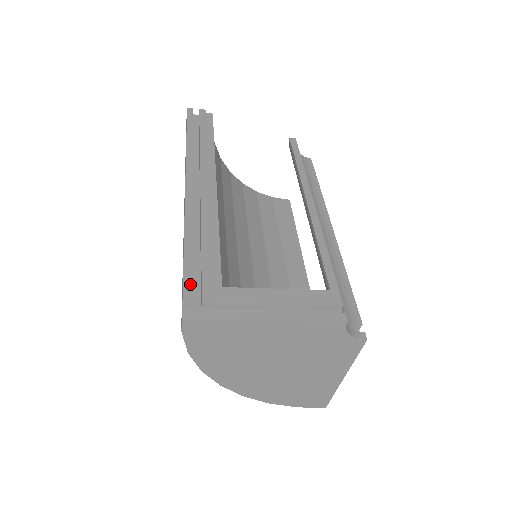
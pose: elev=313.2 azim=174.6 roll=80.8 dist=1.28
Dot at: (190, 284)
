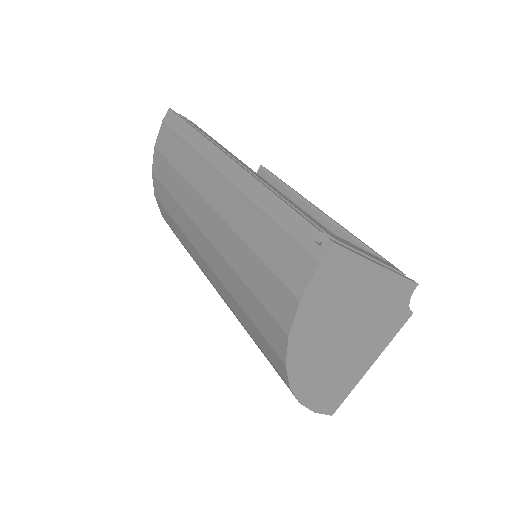
Dot at: (311, 222)
